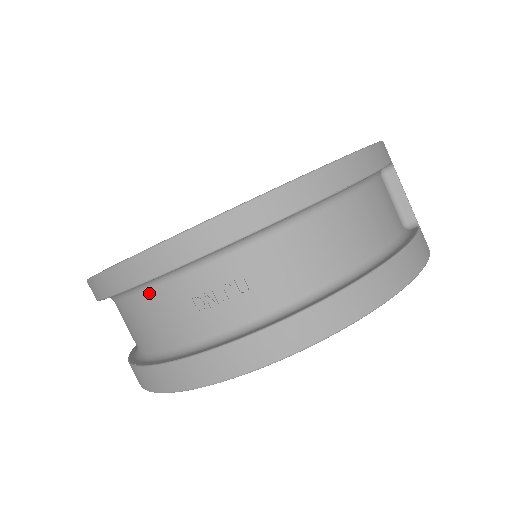
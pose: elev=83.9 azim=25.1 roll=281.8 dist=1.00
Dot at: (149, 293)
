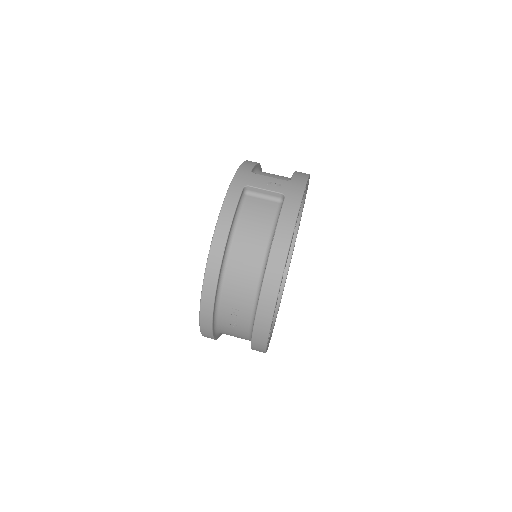
Dot at: (221, 331)
